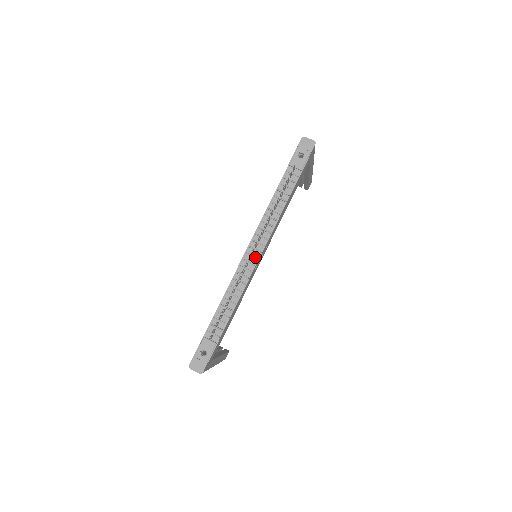
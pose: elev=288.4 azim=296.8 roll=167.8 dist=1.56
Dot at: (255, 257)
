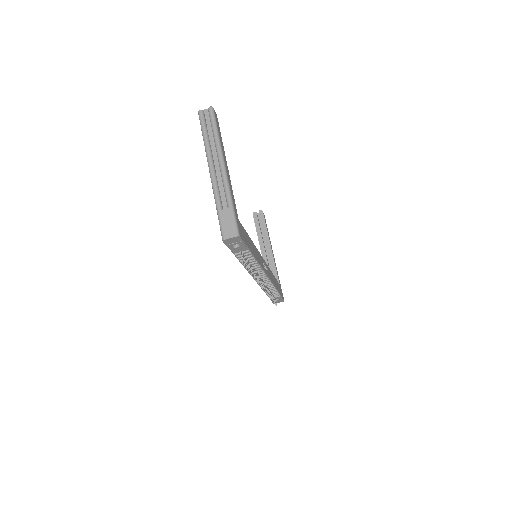
Dot at: occluded
